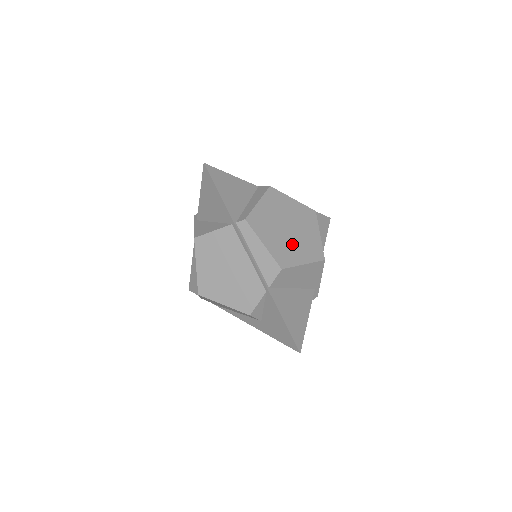
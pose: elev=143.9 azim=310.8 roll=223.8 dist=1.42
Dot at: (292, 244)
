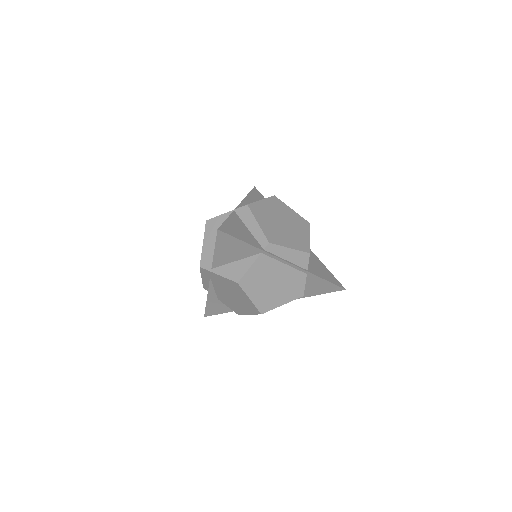
Dot at: (294, 232)
